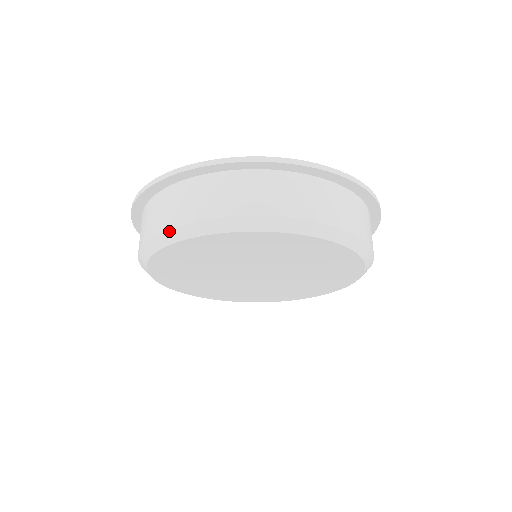
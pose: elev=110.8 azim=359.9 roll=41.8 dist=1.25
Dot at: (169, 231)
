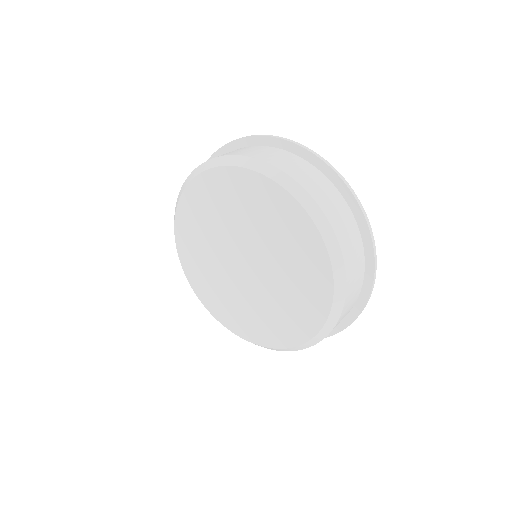
Dot at: (184, 183)
